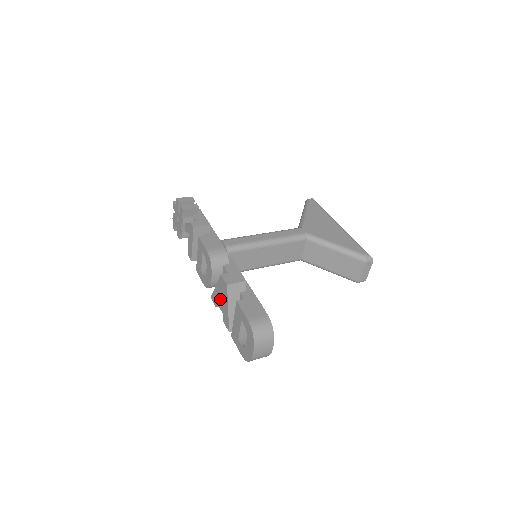
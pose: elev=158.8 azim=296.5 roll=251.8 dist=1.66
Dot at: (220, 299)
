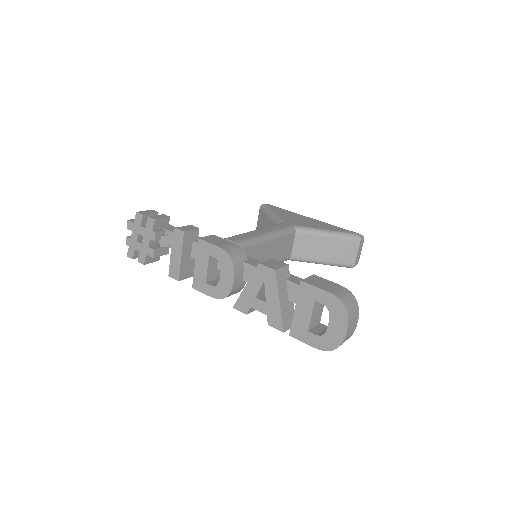
Dot at: (257, 298)
